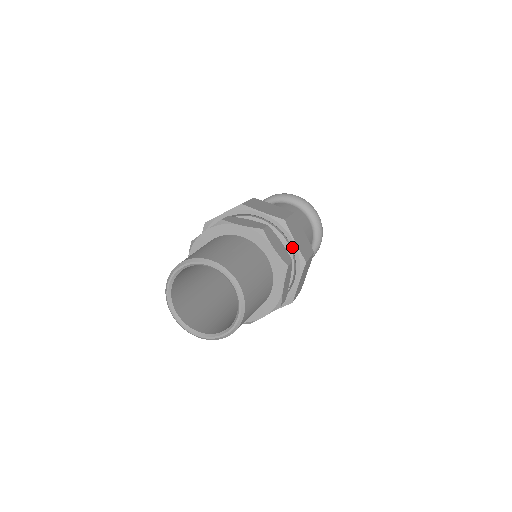
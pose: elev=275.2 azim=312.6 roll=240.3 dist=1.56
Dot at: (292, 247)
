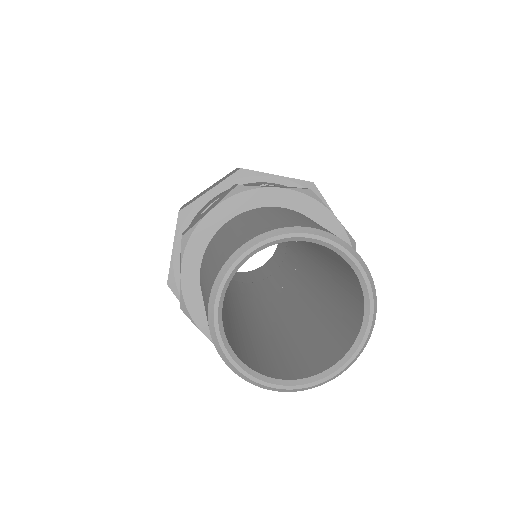
Dot at: occluded
